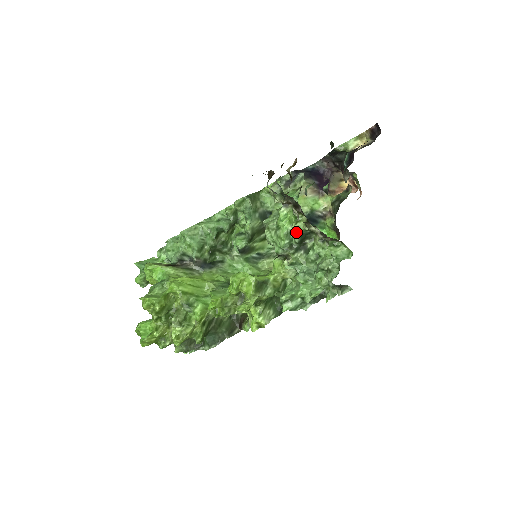
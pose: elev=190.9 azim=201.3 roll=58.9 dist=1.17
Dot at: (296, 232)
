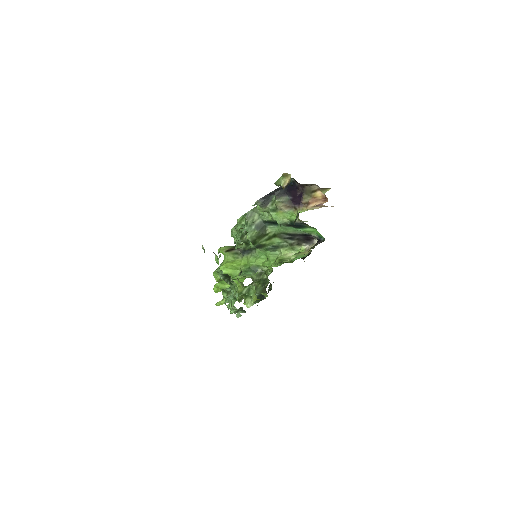
Dot at: (221, 272)
